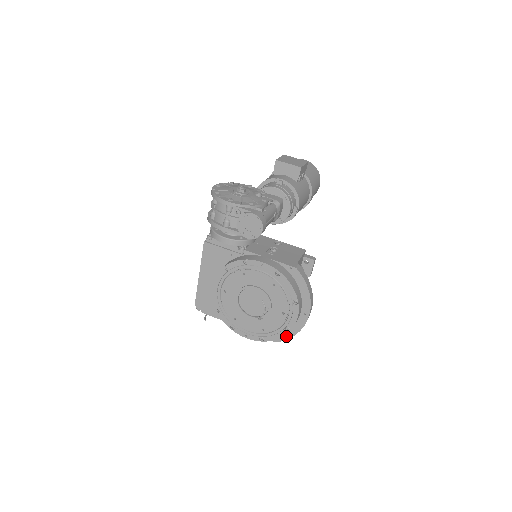
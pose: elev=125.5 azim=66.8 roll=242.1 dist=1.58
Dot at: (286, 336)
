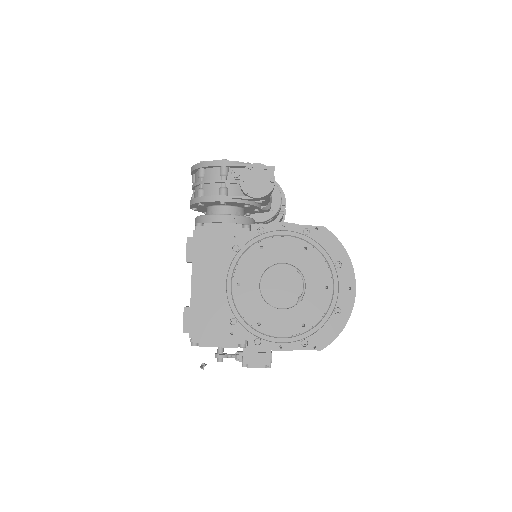
Dot at: (333, 334)
